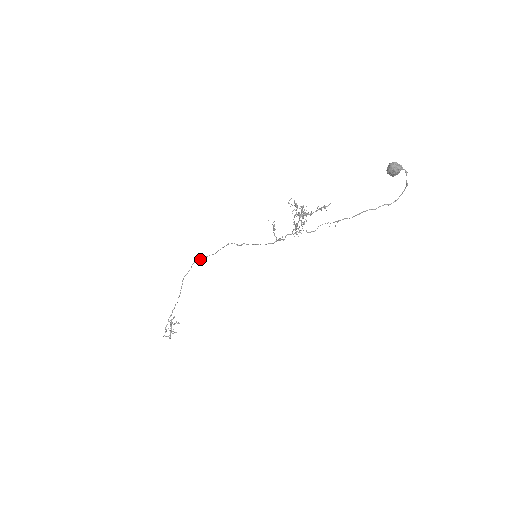
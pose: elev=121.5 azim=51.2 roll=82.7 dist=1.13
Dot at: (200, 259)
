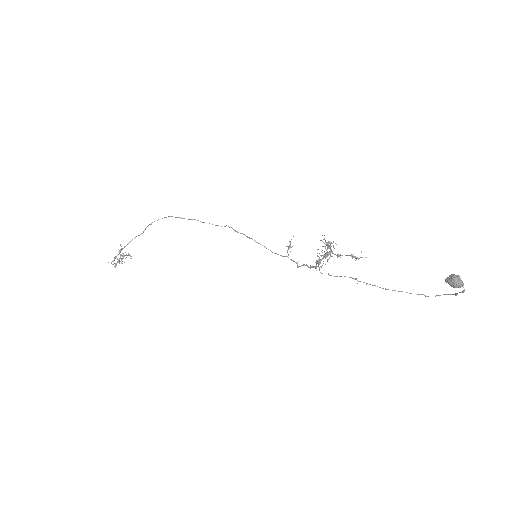
Dot at: (181, 218)
